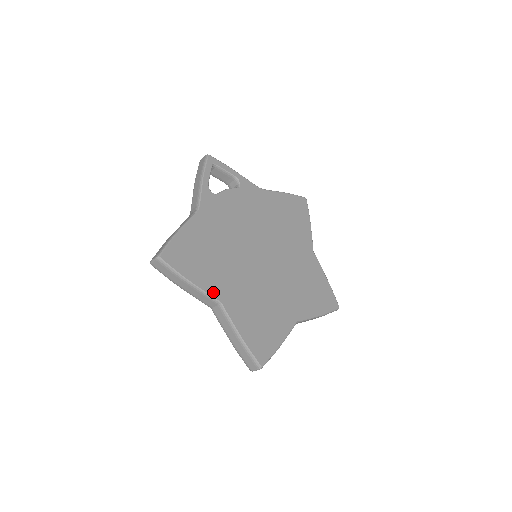
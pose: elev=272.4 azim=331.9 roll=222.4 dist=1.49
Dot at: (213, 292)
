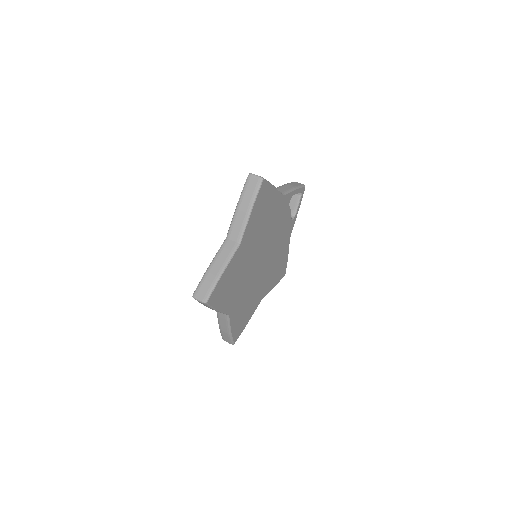
Dot at: (246, 234)
